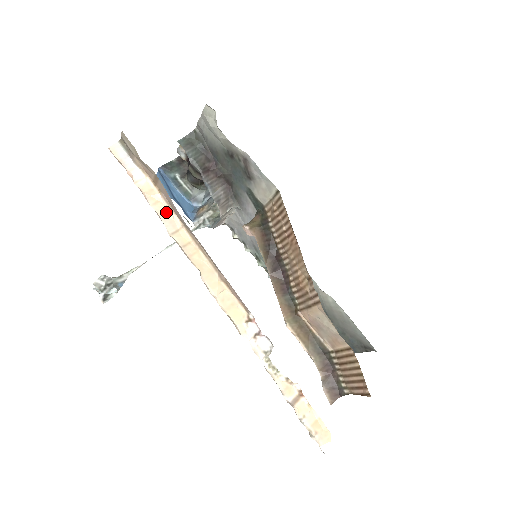
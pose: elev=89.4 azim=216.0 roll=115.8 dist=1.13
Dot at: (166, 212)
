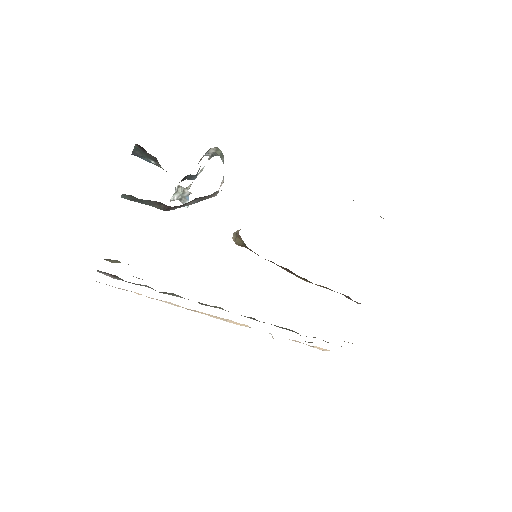
Dot at: (161, 300)
